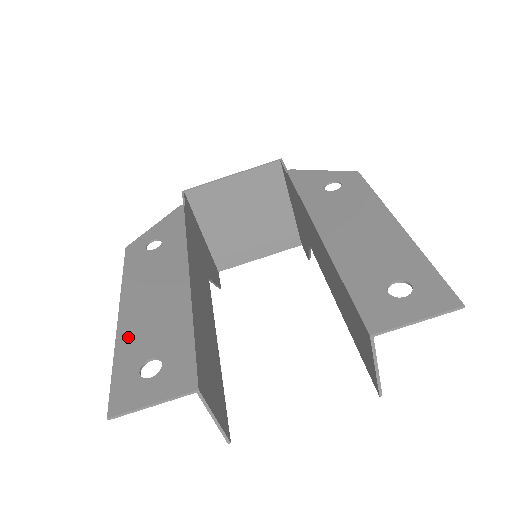
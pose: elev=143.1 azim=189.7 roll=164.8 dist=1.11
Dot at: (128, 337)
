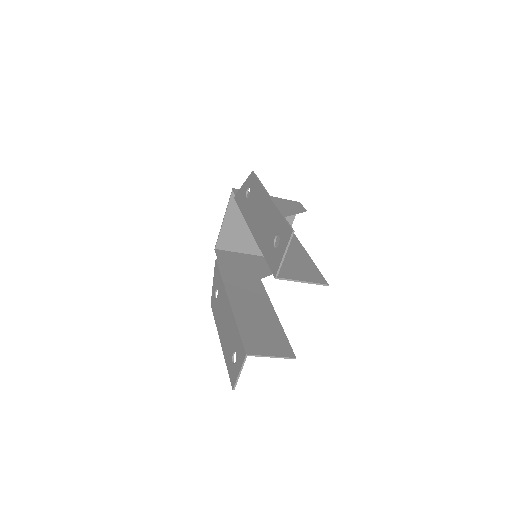
Dot at: (225, 350)
